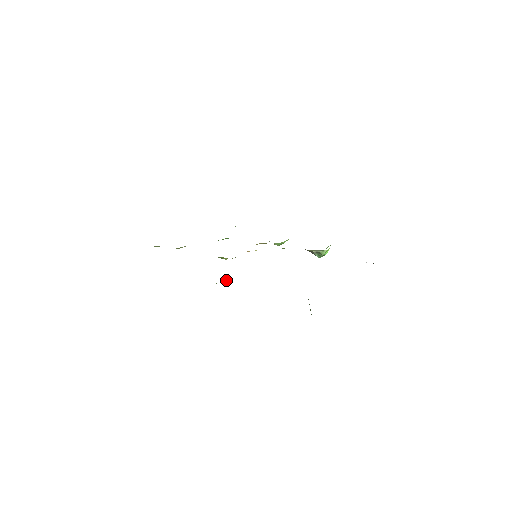
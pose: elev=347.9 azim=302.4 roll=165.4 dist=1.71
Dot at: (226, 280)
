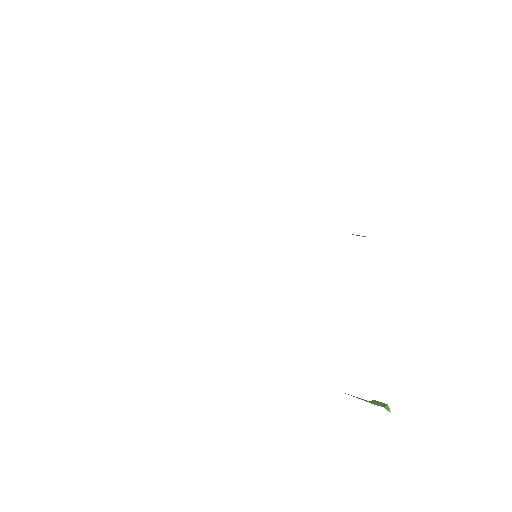
Dot at: occluded
